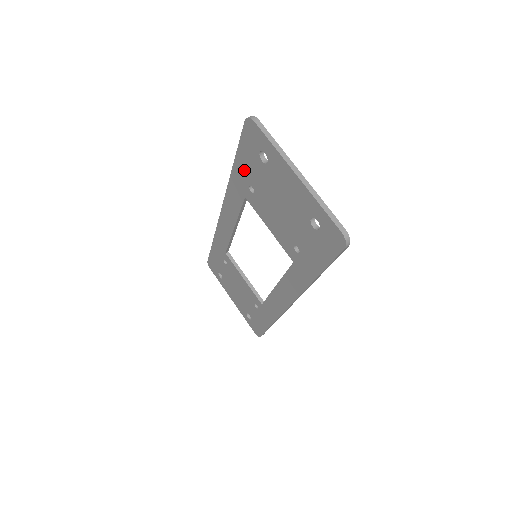
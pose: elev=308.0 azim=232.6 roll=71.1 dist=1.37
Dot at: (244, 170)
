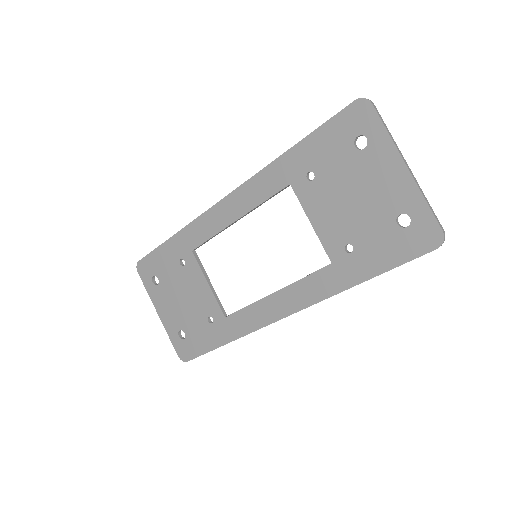
Dot at: (312, 153)
